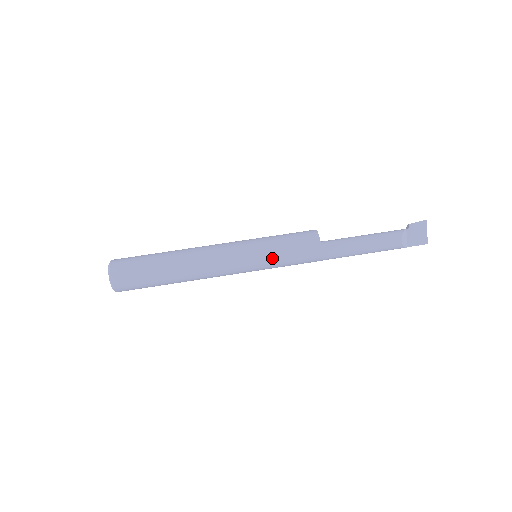
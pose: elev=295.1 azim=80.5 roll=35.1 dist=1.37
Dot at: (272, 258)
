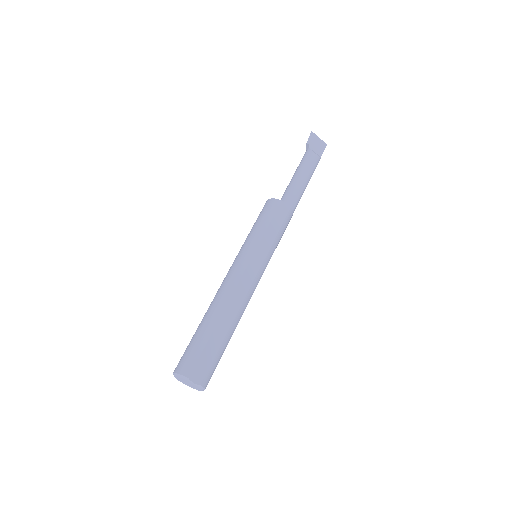
Dot at: (270, 242)
